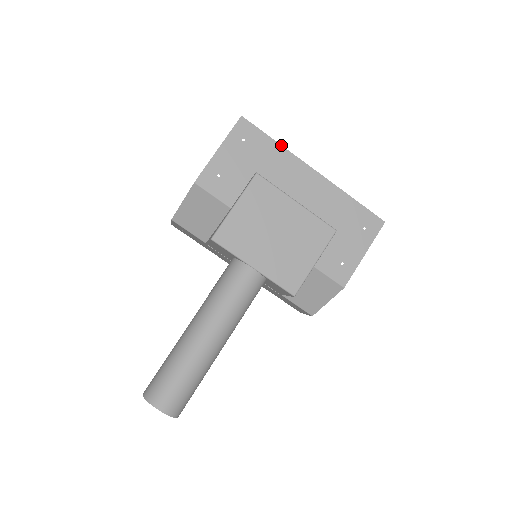
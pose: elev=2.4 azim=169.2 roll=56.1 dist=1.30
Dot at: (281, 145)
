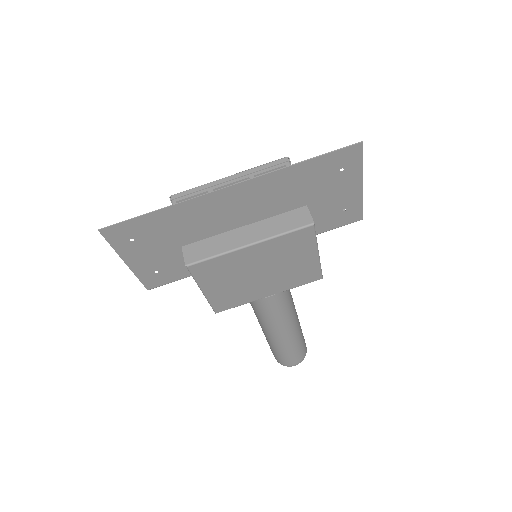
Dot at: (167, 207)
